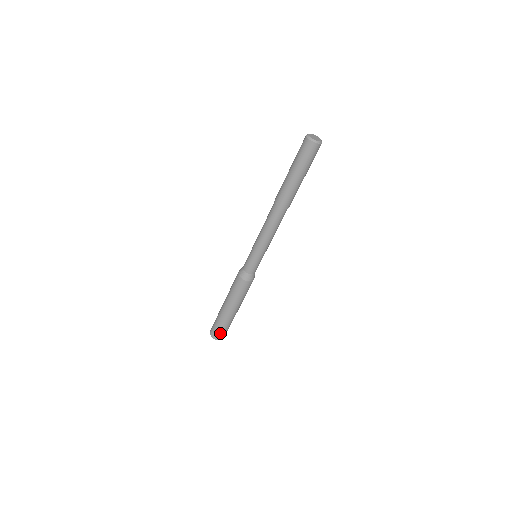
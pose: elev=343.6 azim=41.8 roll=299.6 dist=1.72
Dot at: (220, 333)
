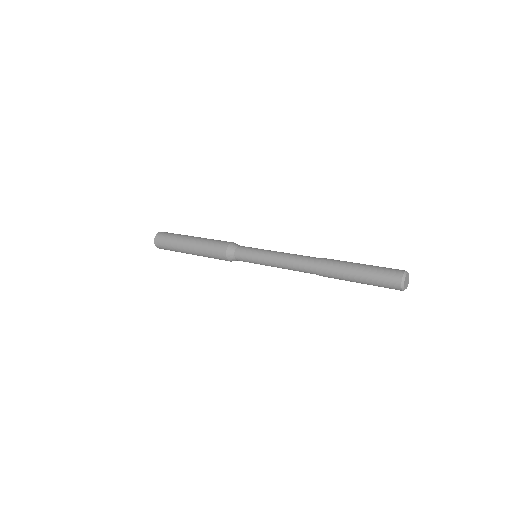
Dot at: (165, 249)
